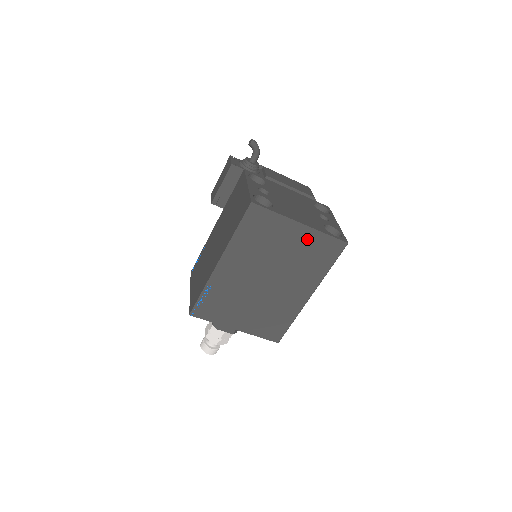
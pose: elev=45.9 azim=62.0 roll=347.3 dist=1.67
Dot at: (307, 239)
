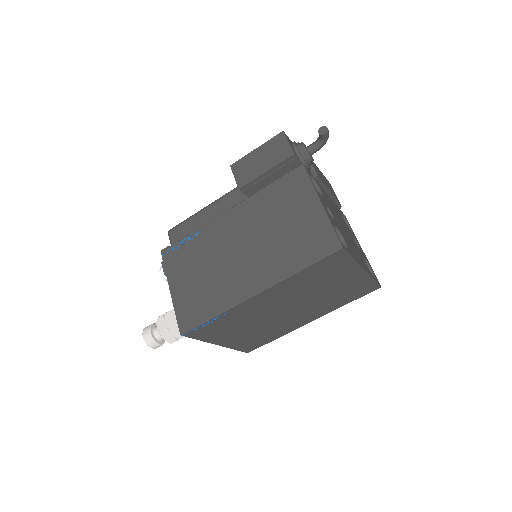
Dot at: (355, 282)
